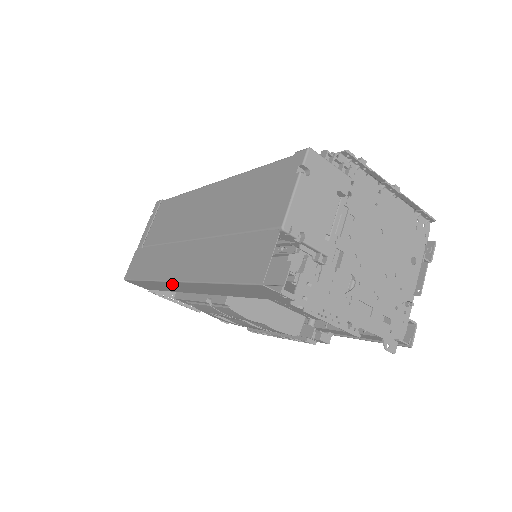
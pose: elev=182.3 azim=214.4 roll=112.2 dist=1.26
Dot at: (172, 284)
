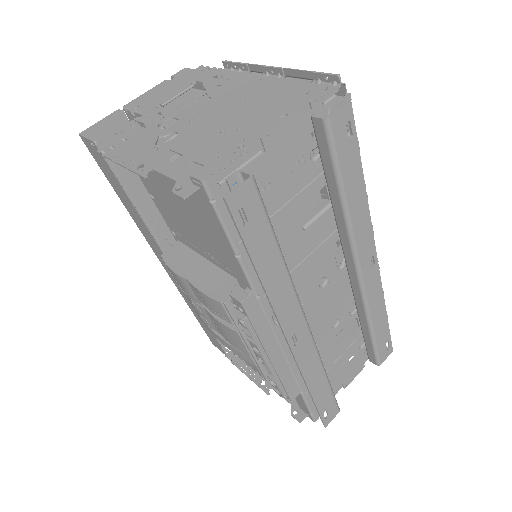
Dot at: (171, 276)
